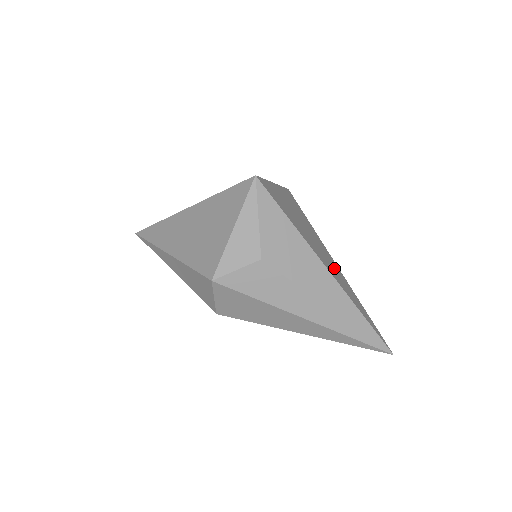
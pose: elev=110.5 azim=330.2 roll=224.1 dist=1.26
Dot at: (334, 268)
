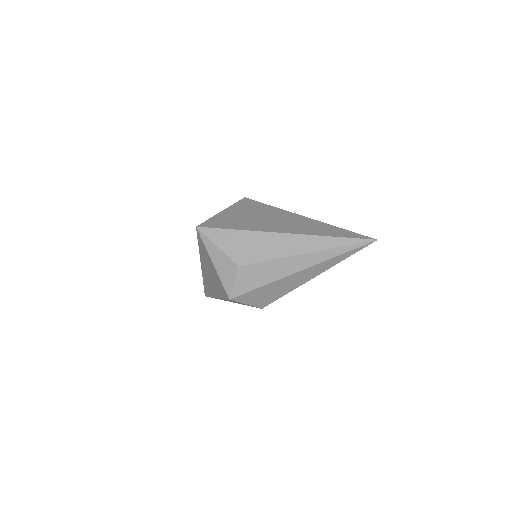
Dot at: (296, 223)
